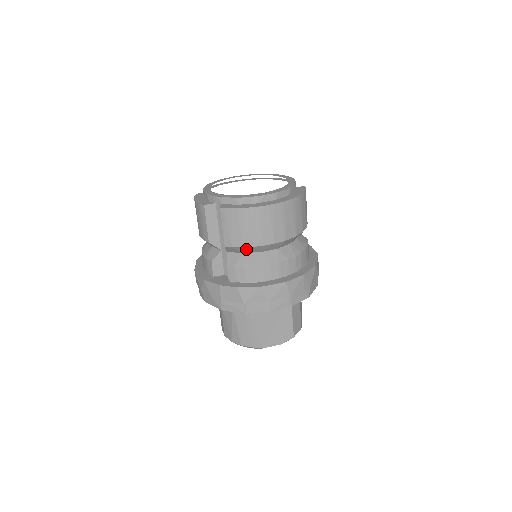
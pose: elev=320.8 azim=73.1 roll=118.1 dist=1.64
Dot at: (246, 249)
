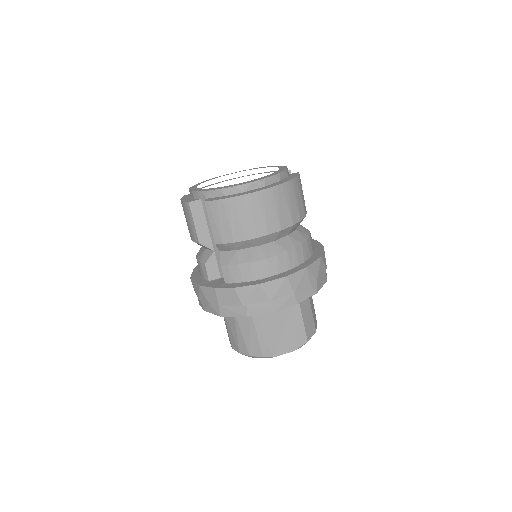
Dot at: (238, 244)
